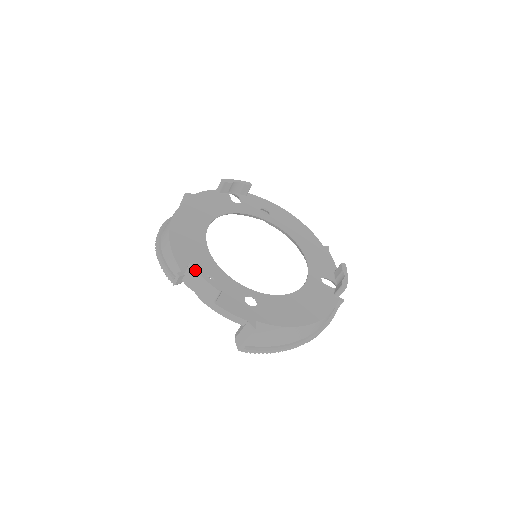
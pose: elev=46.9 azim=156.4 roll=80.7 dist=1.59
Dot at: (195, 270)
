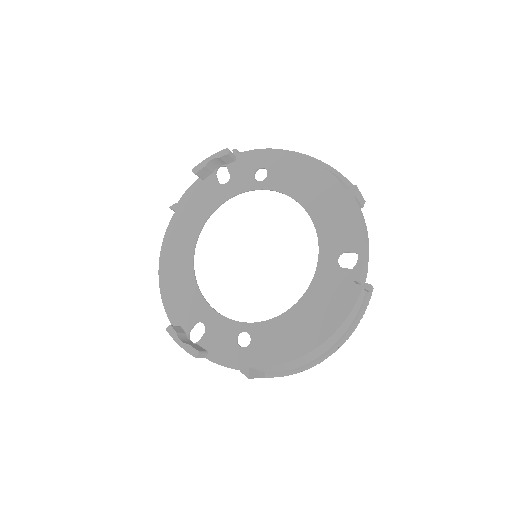
Dot at: occluded
